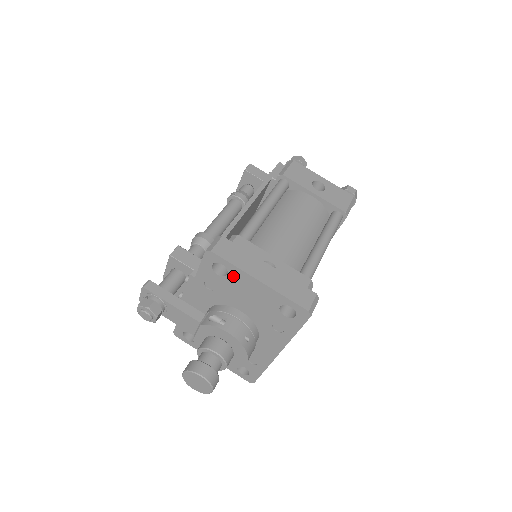
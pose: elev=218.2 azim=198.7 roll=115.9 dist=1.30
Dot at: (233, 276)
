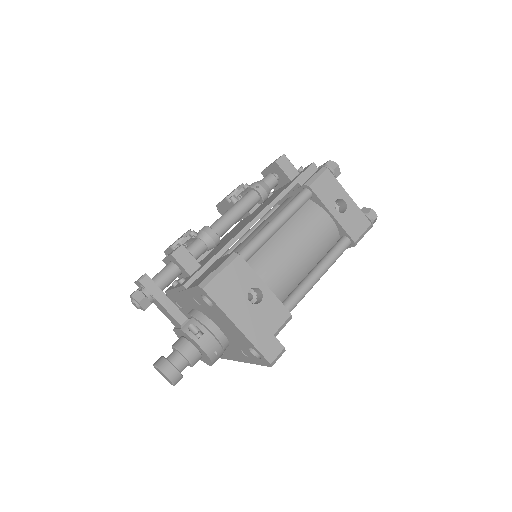
Dot at: (217, 311)
